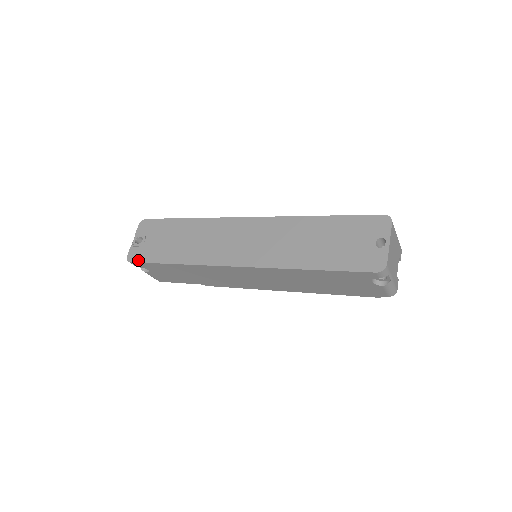
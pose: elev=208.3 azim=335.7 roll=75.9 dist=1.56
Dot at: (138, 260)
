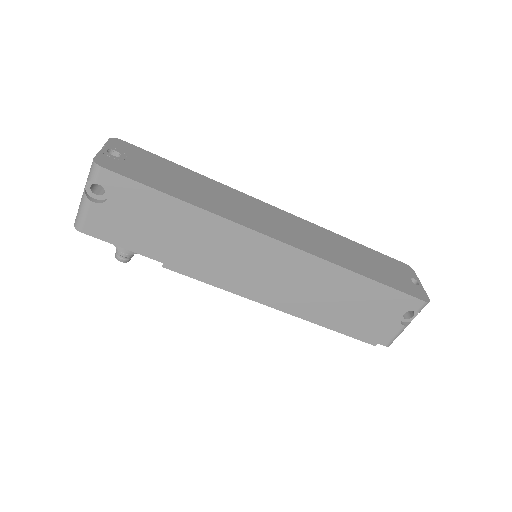
Dot at: (119, 171)
